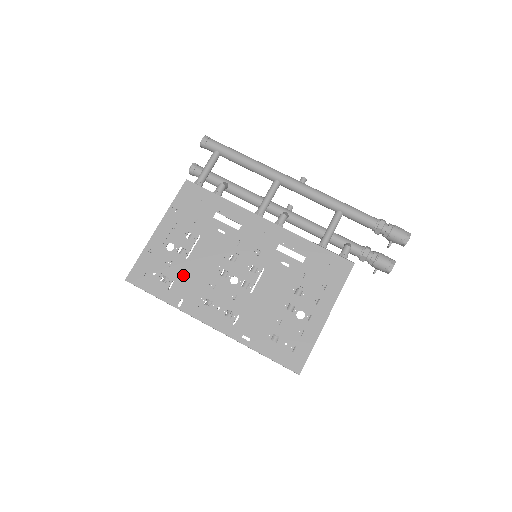
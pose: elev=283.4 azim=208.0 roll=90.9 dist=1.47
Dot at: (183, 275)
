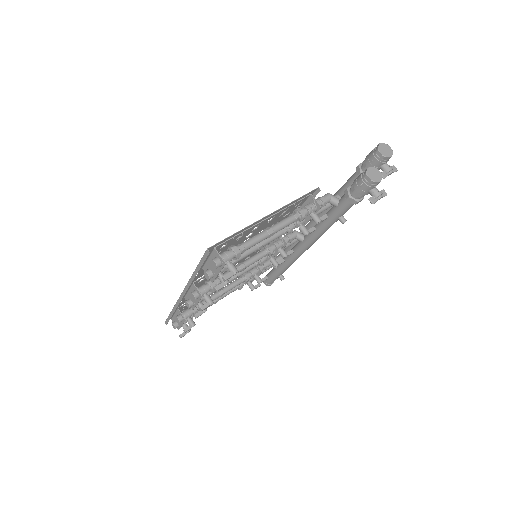
Dot at: occluded
